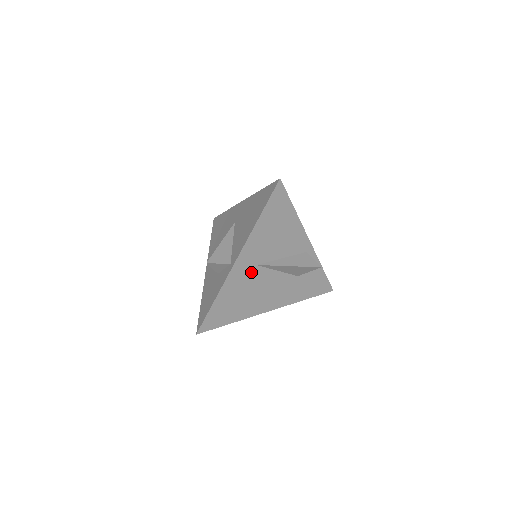
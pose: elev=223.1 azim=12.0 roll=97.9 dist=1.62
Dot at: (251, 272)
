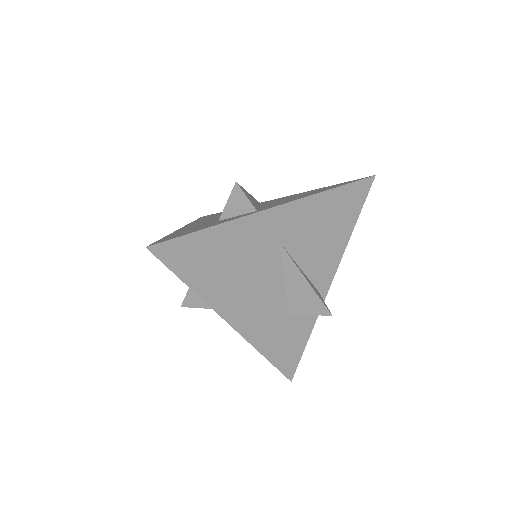
Dot at: (268, 243)
